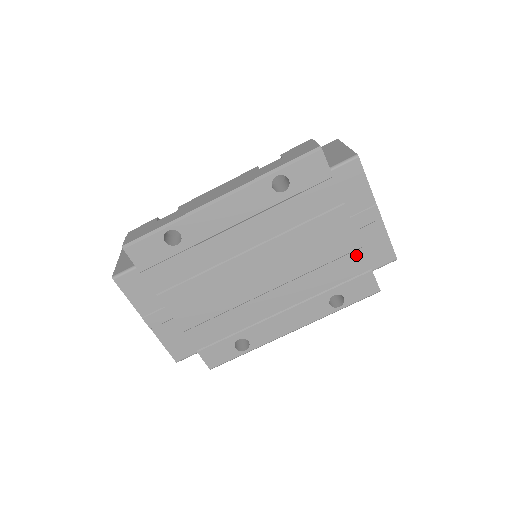
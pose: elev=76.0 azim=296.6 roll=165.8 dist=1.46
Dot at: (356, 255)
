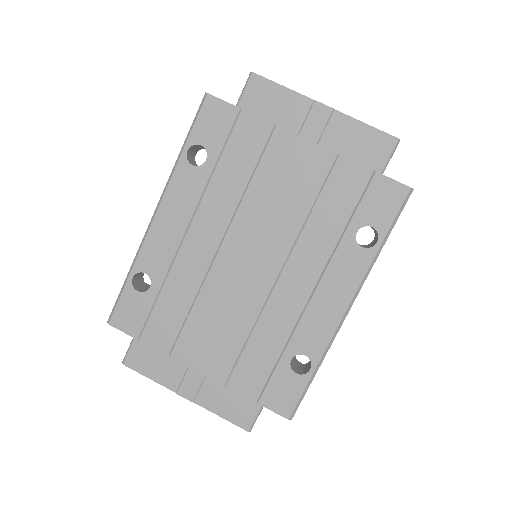
Dot at: (340, 168)
